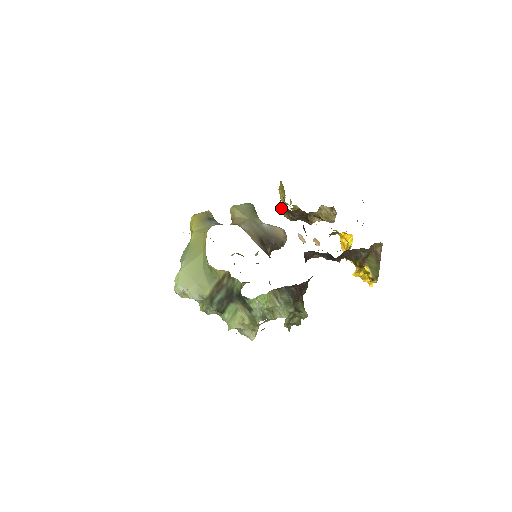
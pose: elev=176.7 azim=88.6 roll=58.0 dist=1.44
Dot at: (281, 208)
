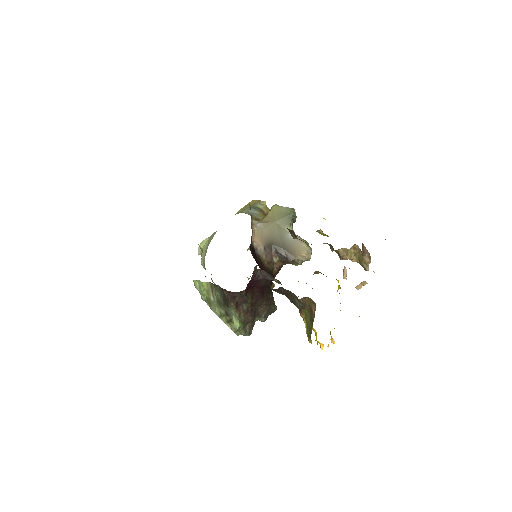
Dot at: occluded
